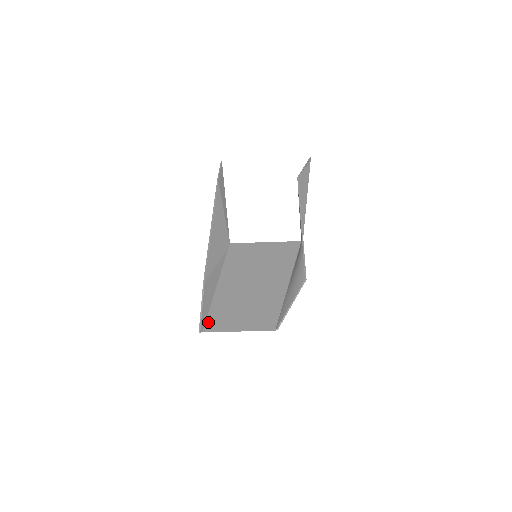
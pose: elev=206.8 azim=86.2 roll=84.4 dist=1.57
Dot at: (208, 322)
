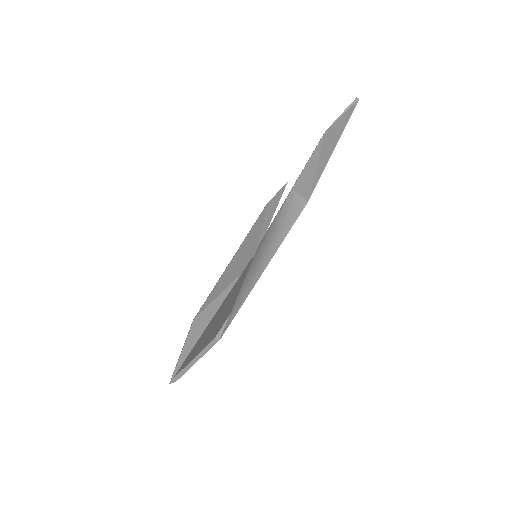
Dot at: (181, 366)
